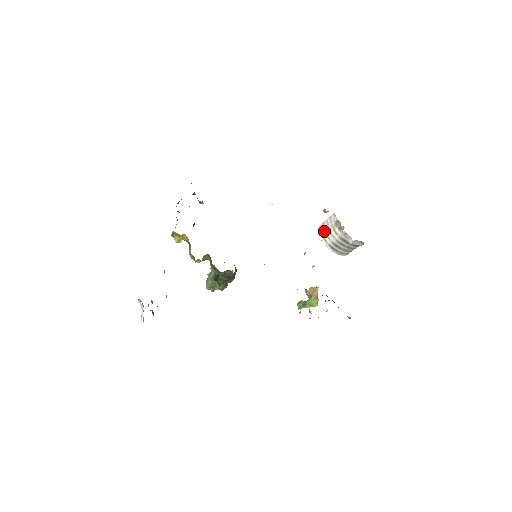
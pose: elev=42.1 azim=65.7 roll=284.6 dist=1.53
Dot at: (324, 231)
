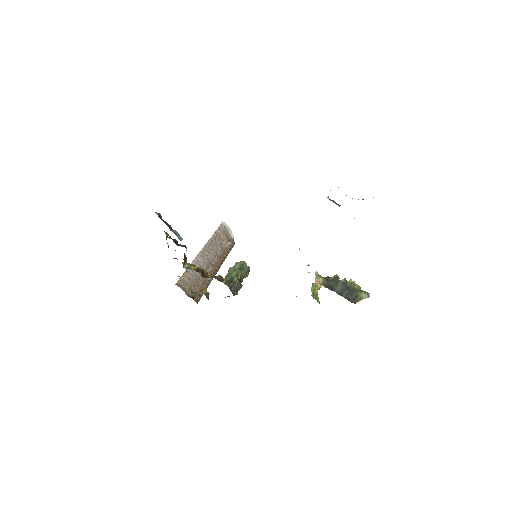
Dot at: occluded
